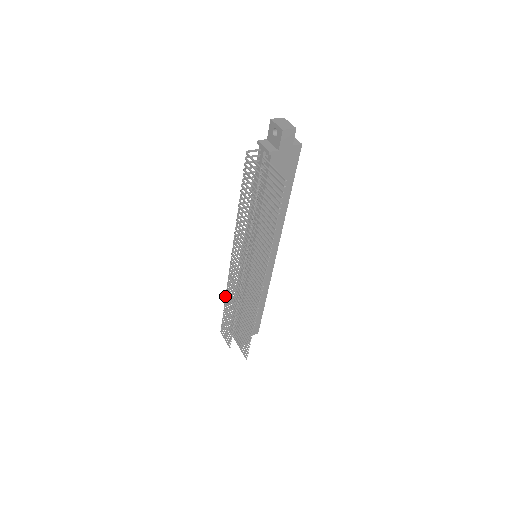
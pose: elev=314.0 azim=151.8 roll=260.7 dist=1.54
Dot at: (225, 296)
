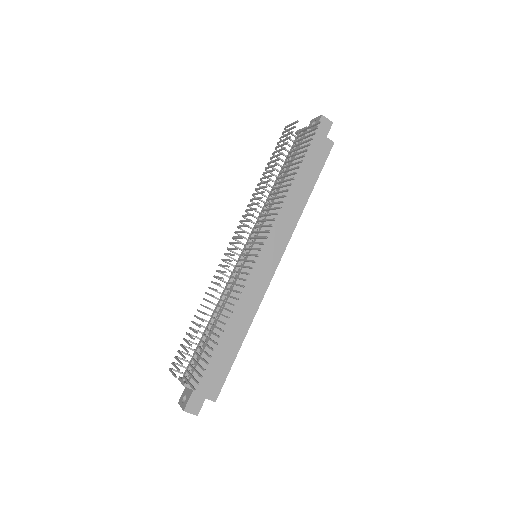
Dot at: occluded
